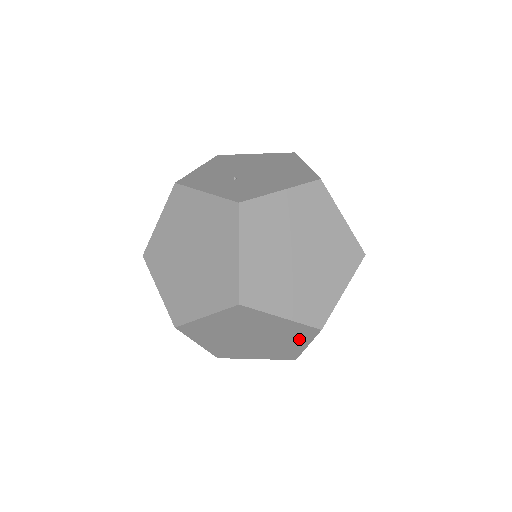
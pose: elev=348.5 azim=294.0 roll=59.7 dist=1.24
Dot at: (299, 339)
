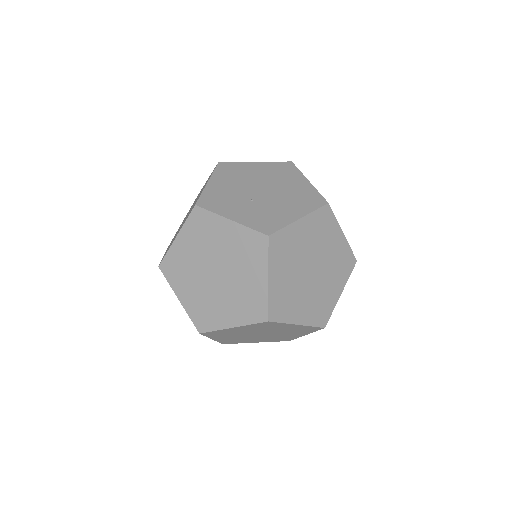
Dot at: (302, 332)
